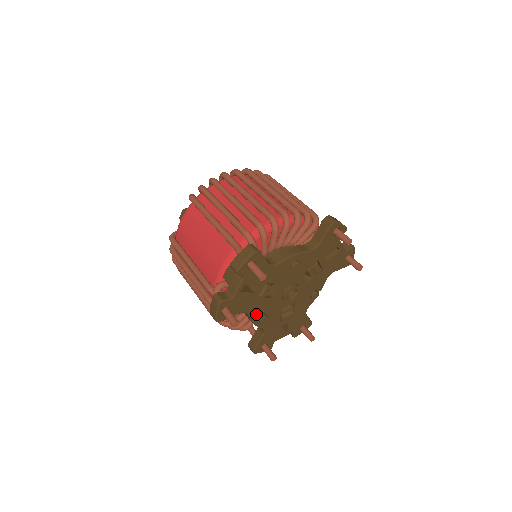
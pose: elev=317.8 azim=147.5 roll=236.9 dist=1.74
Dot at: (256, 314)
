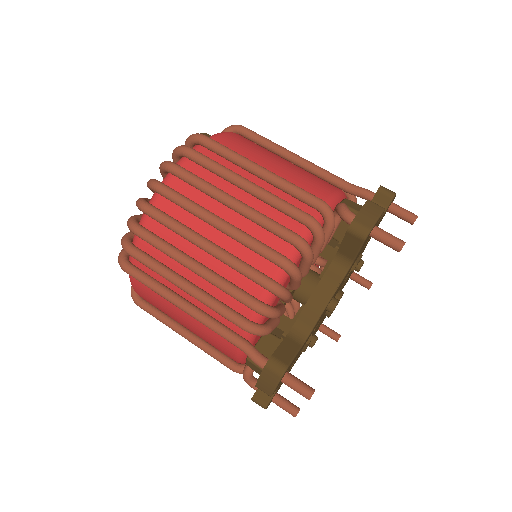
Dot at: occluded
